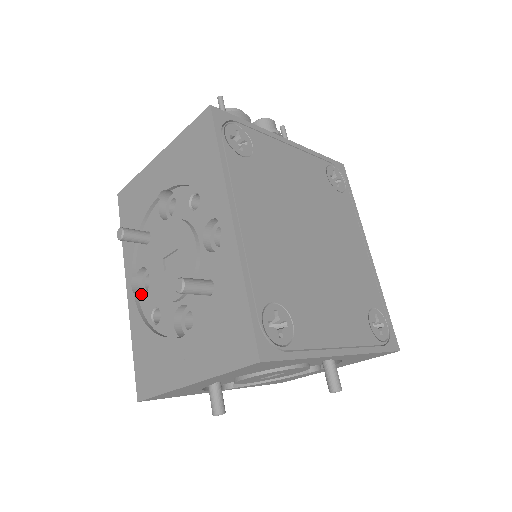
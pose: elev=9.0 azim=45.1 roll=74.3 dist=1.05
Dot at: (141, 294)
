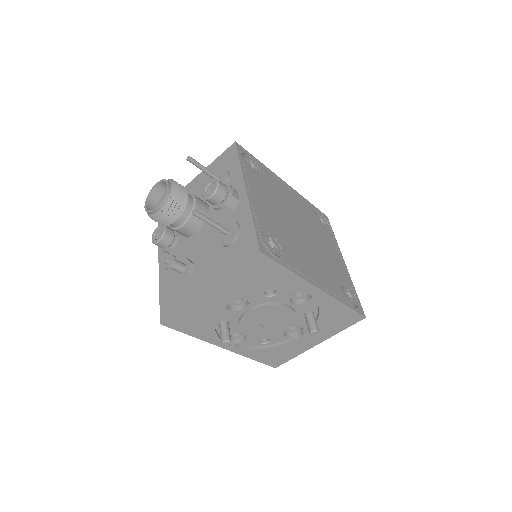
Dot at: (235, 342)
